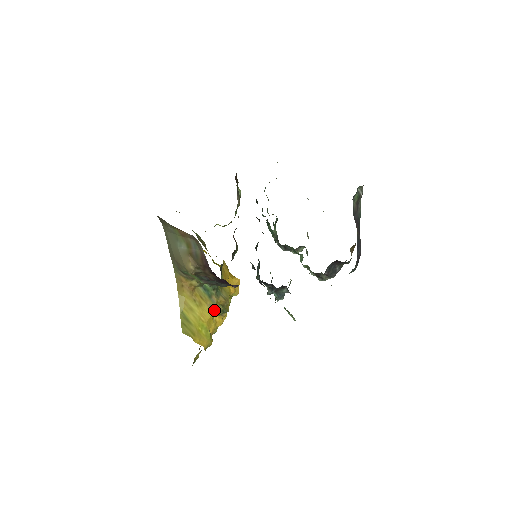
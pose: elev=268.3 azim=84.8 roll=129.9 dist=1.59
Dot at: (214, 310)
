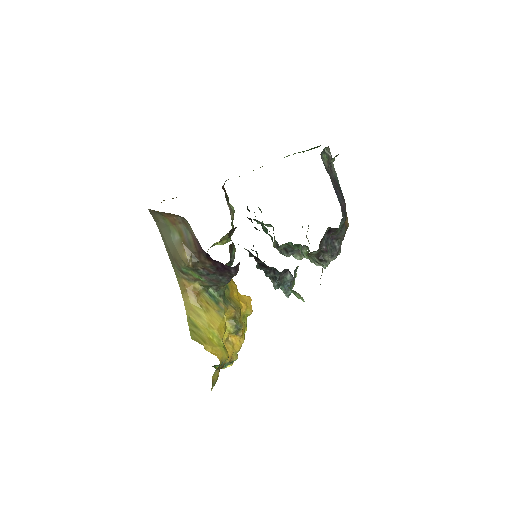
Dot at: (223, 317)
